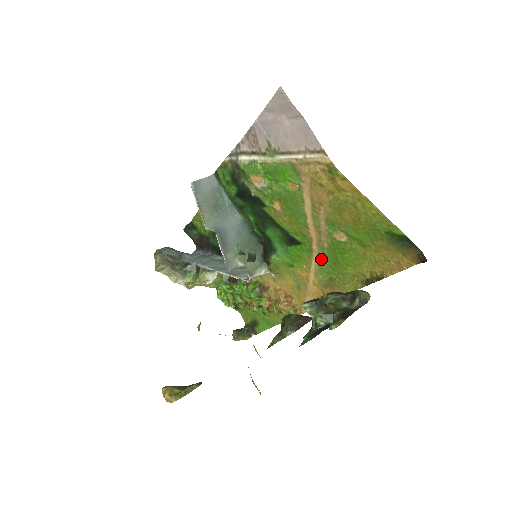
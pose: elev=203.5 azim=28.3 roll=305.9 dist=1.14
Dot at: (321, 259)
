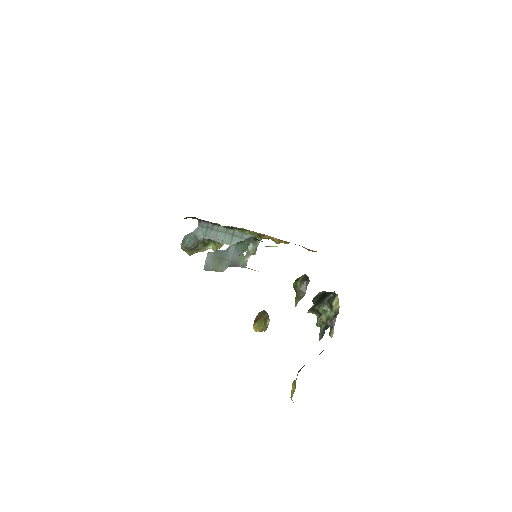
Dot at: occluded
